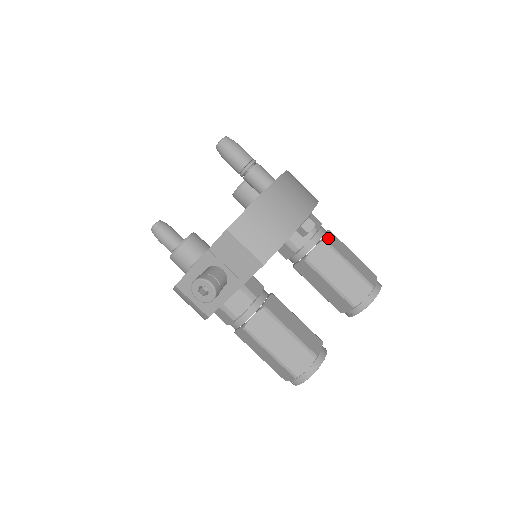
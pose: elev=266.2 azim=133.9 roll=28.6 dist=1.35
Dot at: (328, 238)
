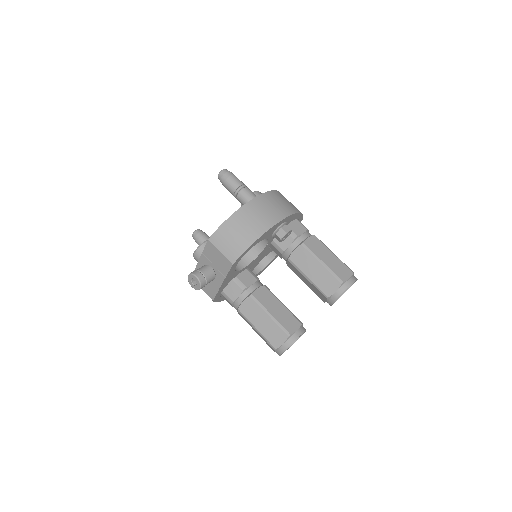
Dot at: (307, 242)
